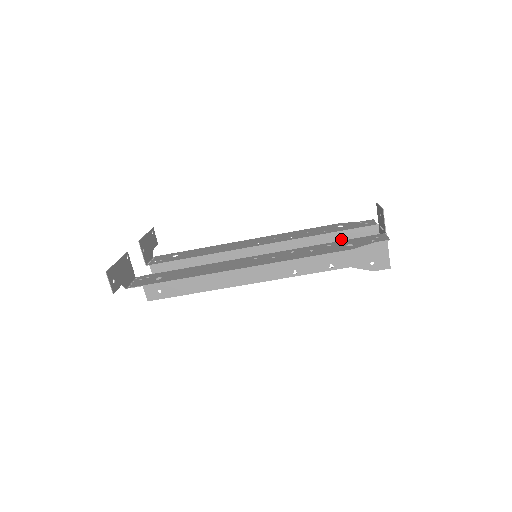
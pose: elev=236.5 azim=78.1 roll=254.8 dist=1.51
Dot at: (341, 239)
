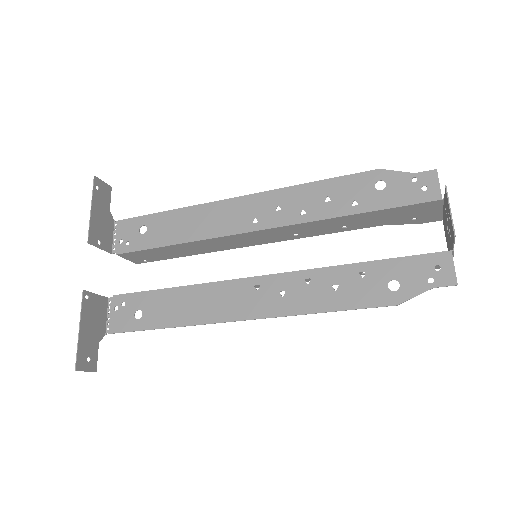
Dot at: (380, 215)
